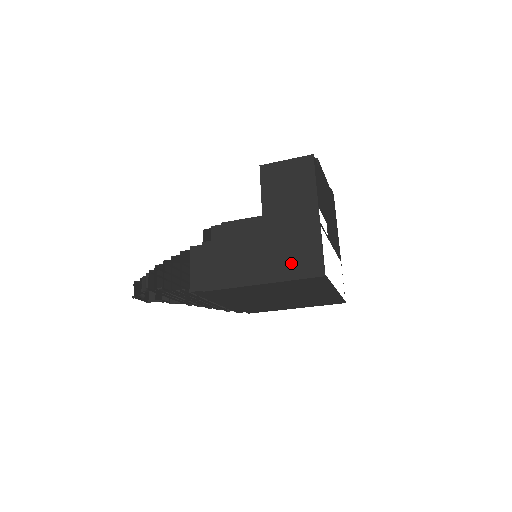
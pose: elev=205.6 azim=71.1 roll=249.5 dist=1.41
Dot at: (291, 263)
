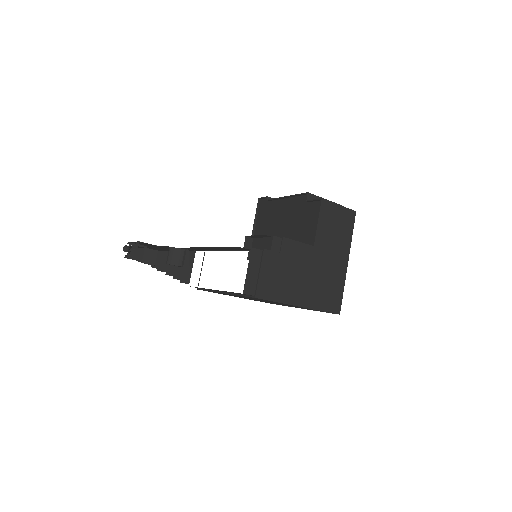
Dot at: (323, 296)
